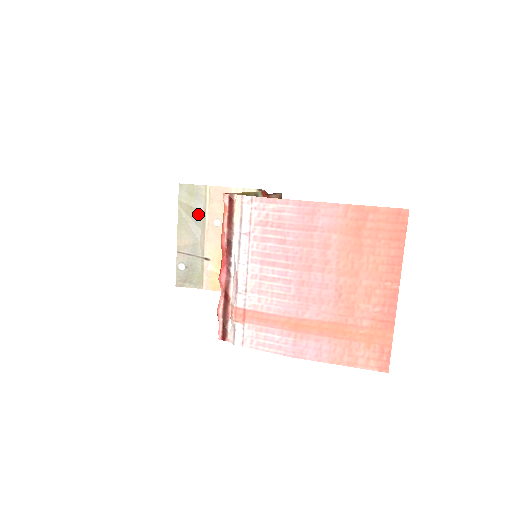
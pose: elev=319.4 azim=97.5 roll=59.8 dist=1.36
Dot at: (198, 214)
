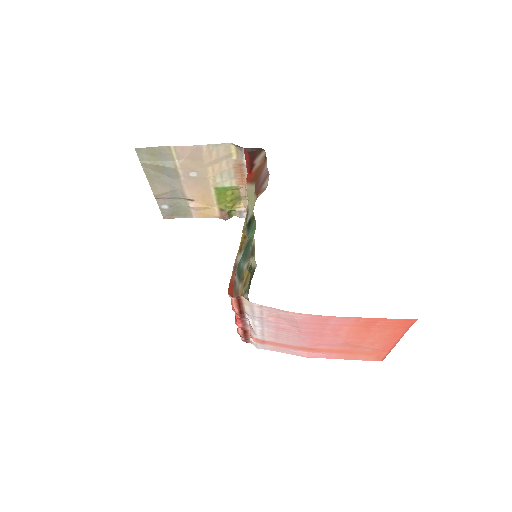
Dot at: (168, 170)
